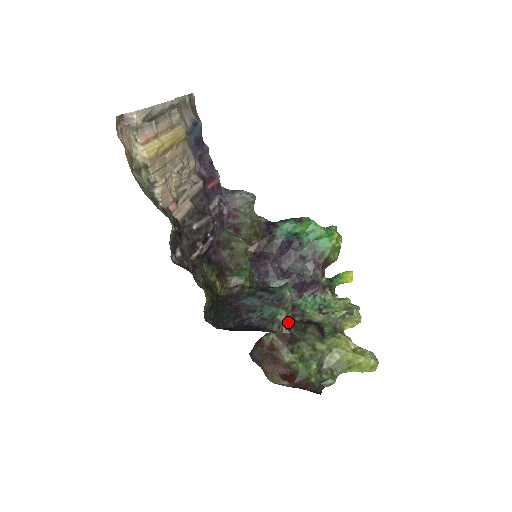
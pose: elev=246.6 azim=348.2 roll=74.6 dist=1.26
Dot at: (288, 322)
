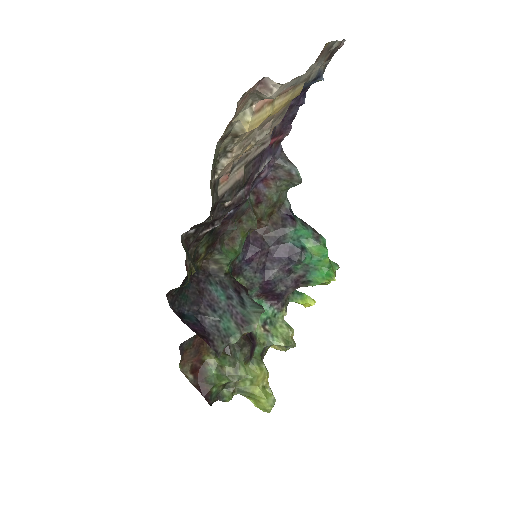
Dot at: occluded
